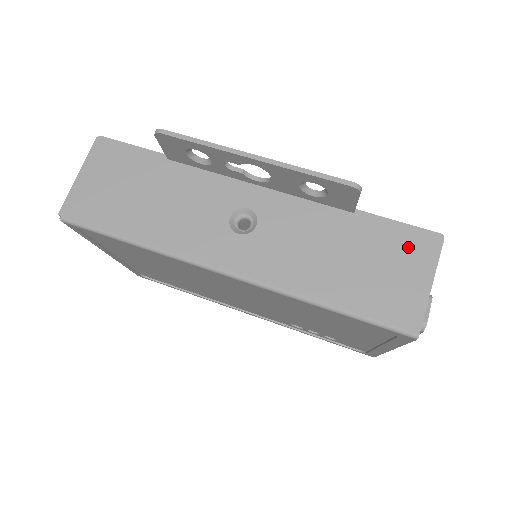
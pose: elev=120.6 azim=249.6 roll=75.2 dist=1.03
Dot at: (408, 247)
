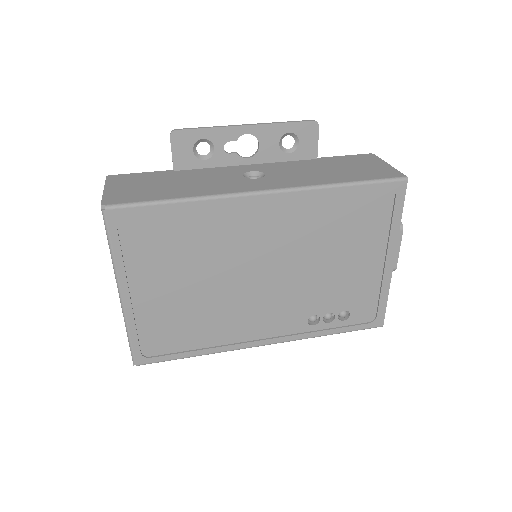
Dot at: (360, 159)
